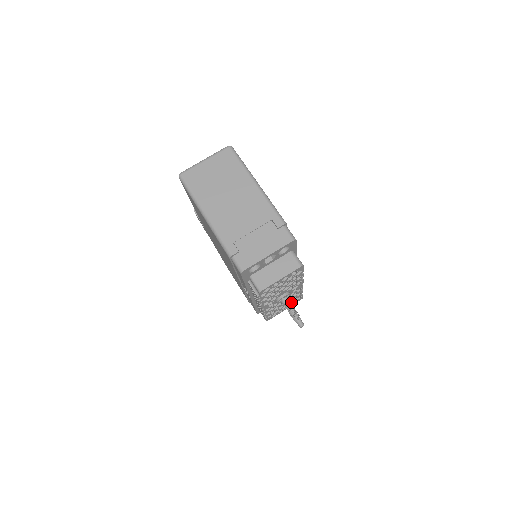
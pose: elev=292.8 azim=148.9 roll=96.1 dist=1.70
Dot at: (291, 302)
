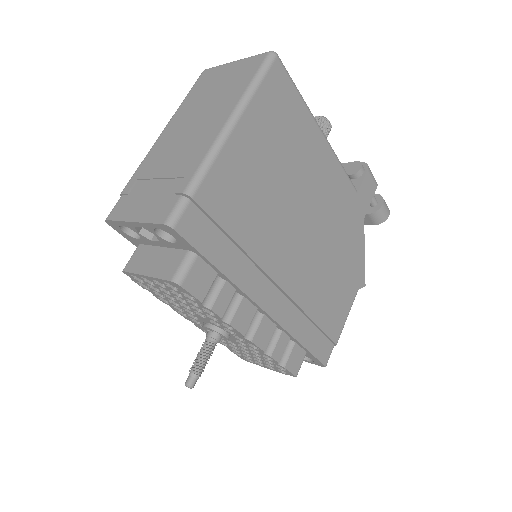
Dot at: occluded
